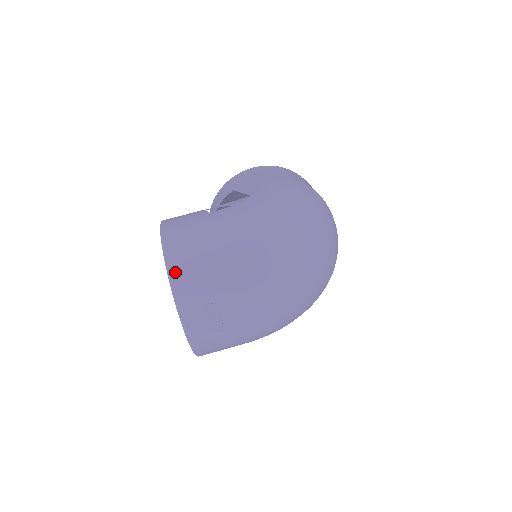
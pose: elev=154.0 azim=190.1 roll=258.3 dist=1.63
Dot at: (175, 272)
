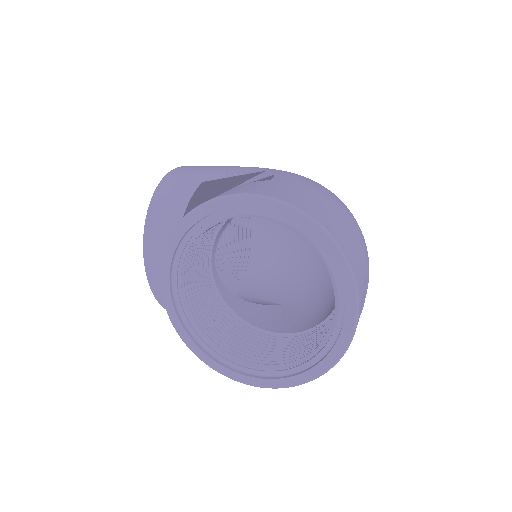
Dot at: (334, 233)
